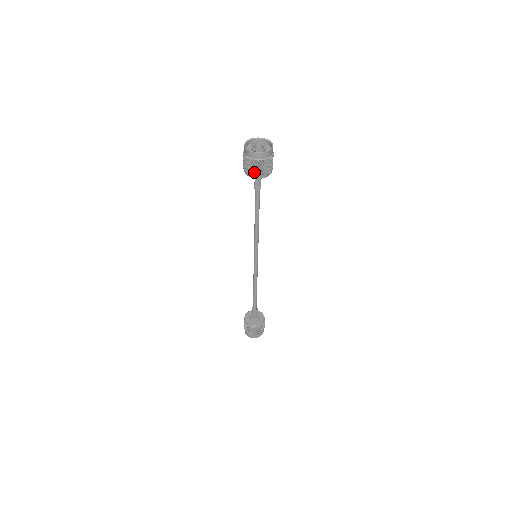
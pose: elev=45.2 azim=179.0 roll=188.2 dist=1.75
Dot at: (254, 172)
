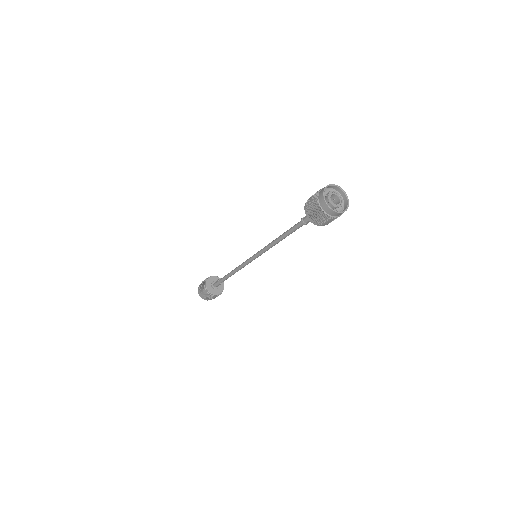
Dot at: (314, 217)
